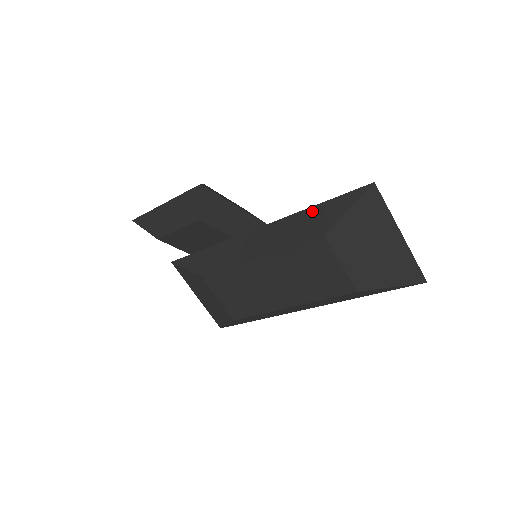
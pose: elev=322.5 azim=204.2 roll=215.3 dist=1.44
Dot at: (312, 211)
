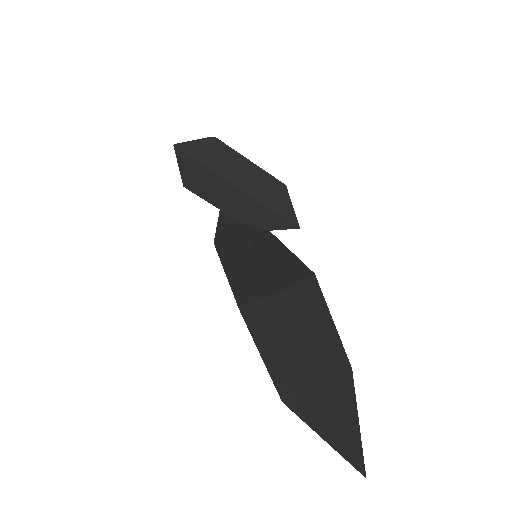
Dot at: (255, 259)
